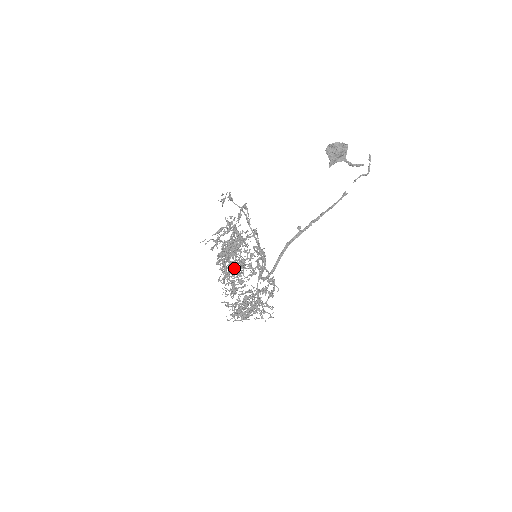
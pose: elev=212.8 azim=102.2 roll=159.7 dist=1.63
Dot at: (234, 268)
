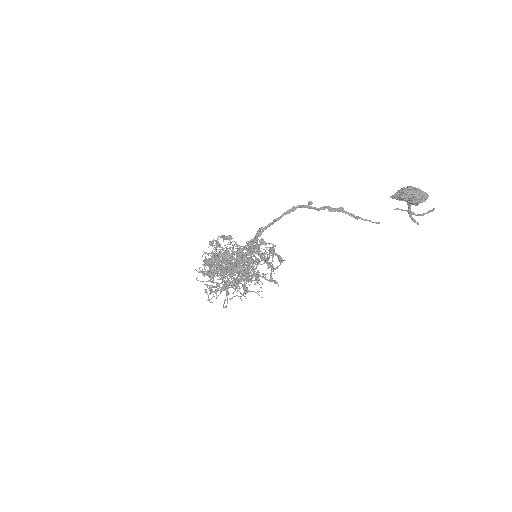
Dot at: occluded
